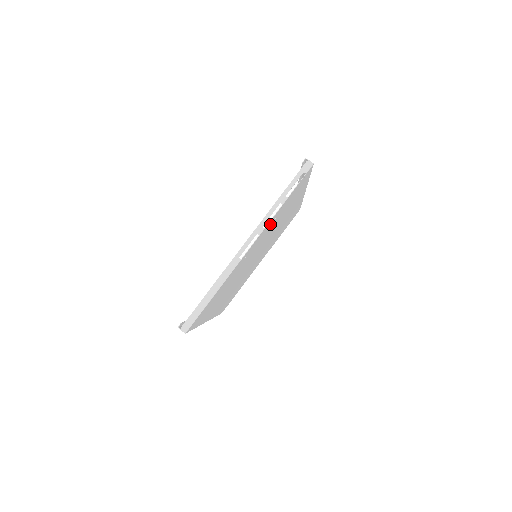
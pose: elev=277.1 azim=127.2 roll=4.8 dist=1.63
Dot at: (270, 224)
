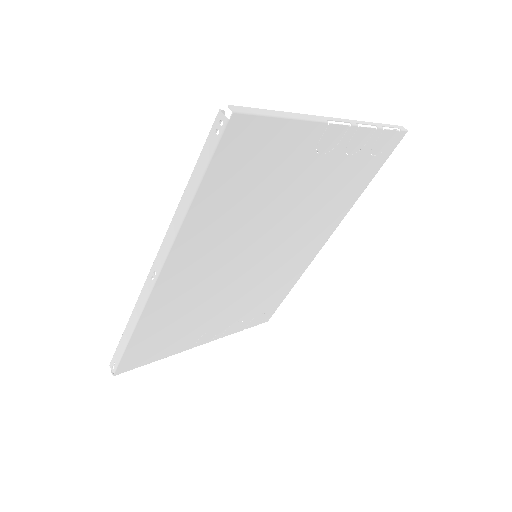
Dot at: (348, 149)
